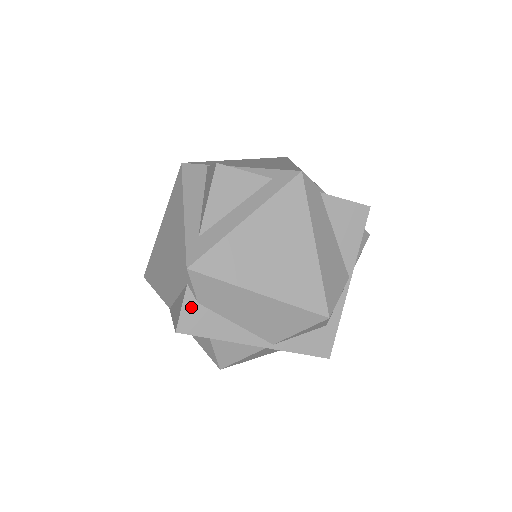
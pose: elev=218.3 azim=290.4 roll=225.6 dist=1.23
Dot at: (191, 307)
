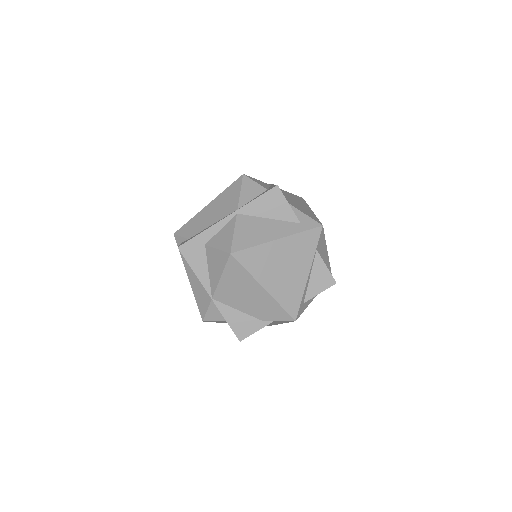
Dot at: occluded
